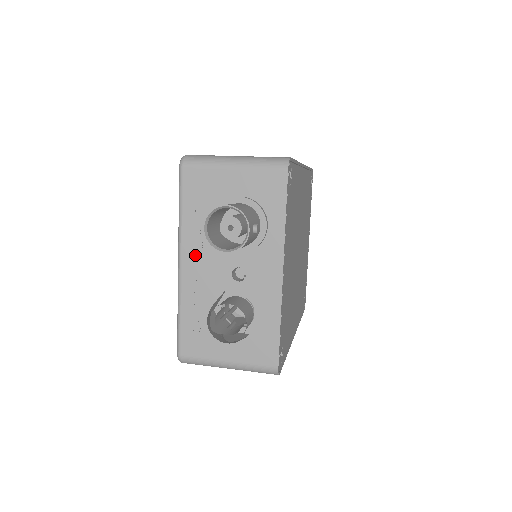
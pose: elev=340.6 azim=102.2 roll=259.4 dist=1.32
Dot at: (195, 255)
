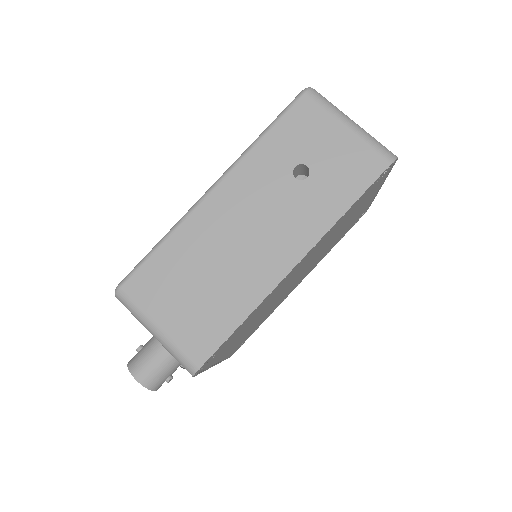
Dot at: occluded
